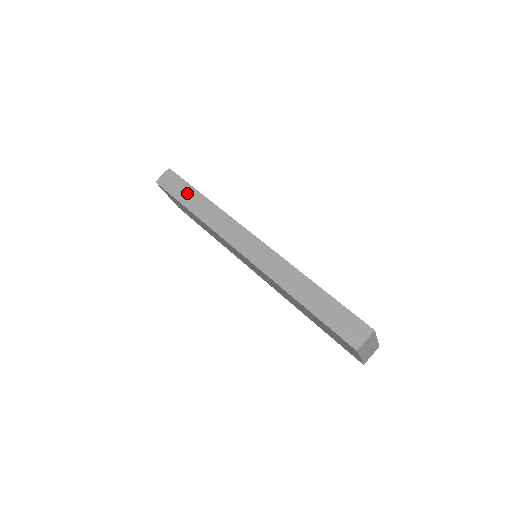
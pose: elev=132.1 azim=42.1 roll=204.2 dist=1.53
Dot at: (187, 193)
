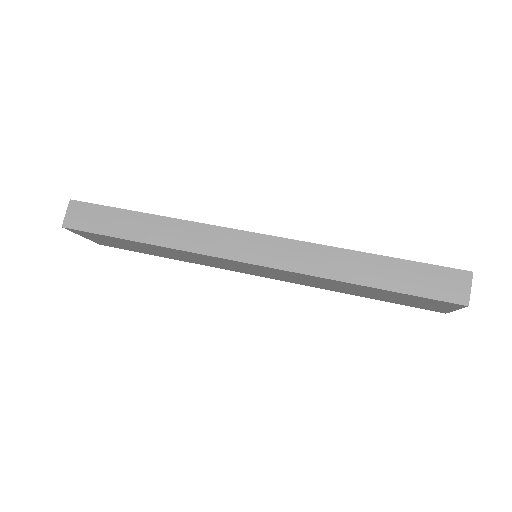
Dot at: (120, 221)
